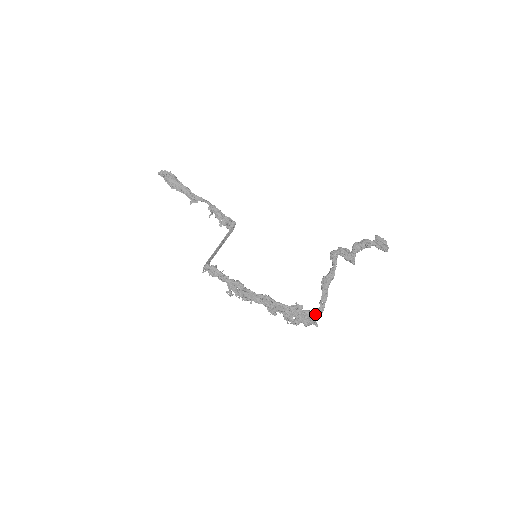
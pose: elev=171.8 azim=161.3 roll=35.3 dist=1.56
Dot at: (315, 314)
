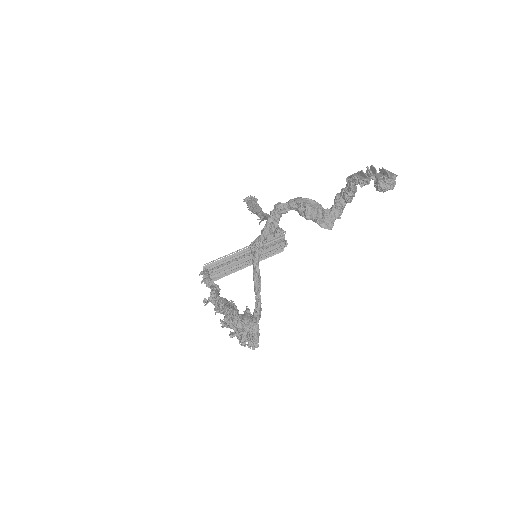
Dot at: (252, 320)
